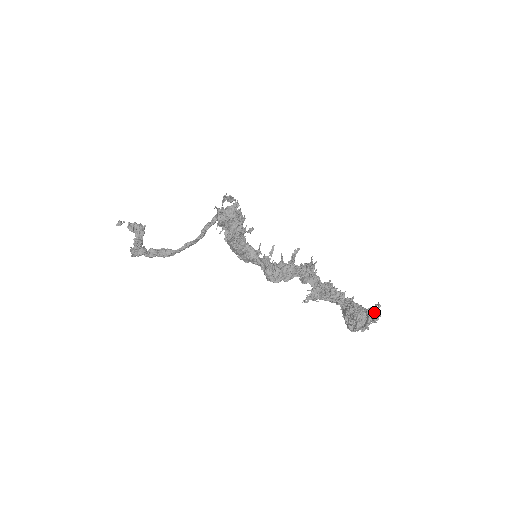
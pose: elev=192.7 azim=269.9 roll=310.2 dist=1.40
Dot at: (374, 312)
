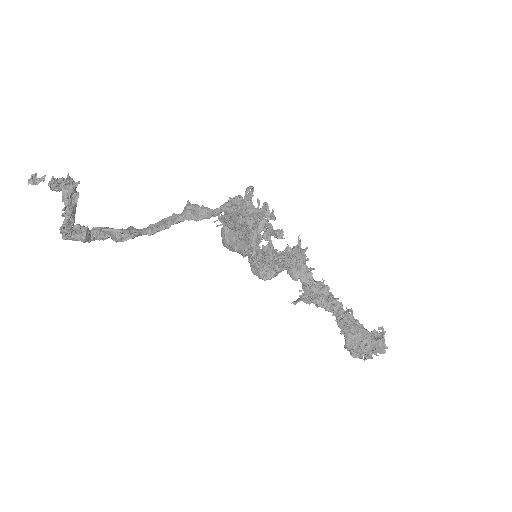
Dot at: (383, 344)
